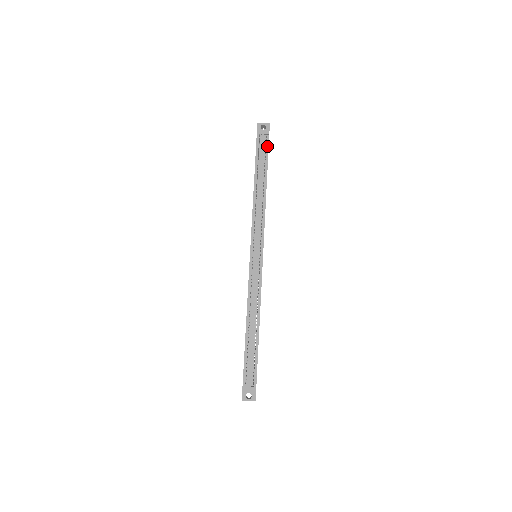
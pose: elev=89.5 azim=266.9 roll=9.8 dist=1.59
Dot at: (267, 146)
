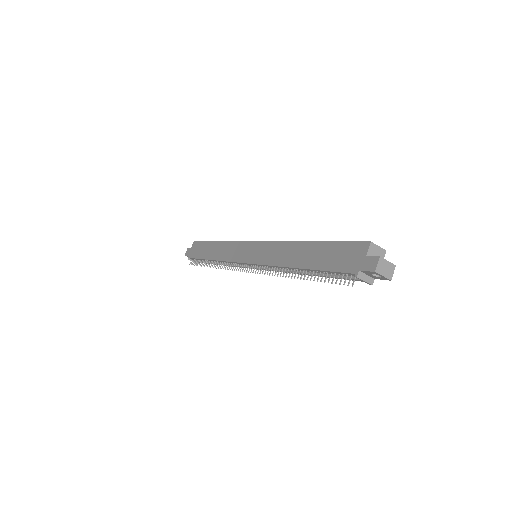
Dot at: occluded
